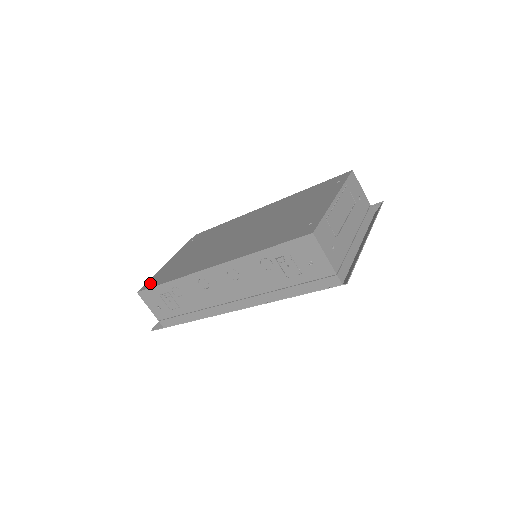
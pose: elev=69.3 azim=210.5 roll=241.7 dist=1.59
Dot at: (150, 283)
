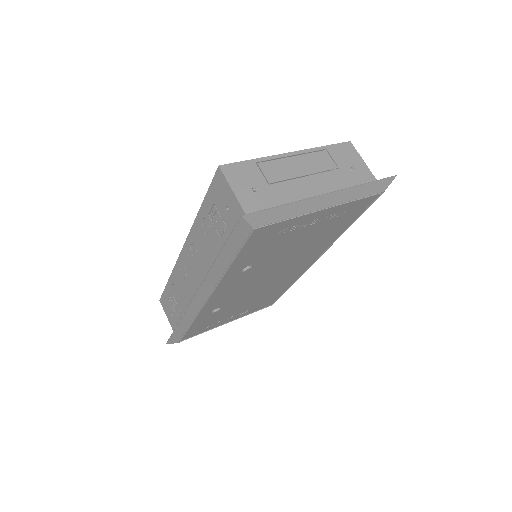
Dot at: occluded
